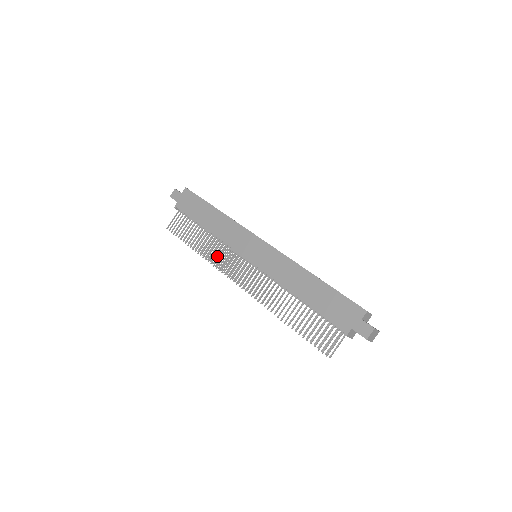
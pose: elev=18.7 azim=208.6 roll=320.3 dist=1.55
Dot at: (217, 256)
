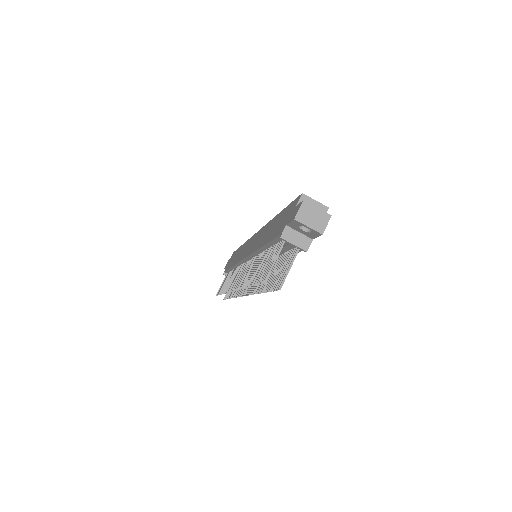
Dot at: occluded
